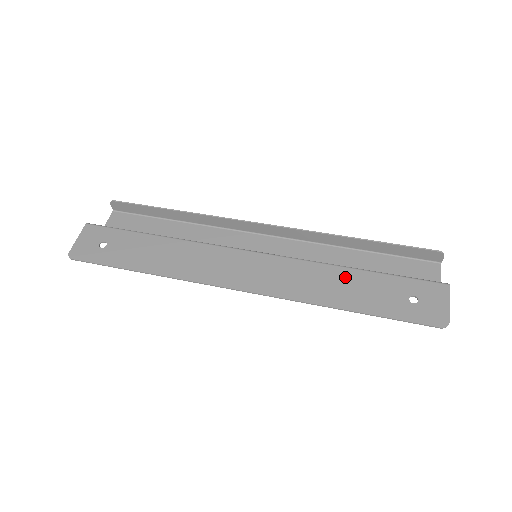
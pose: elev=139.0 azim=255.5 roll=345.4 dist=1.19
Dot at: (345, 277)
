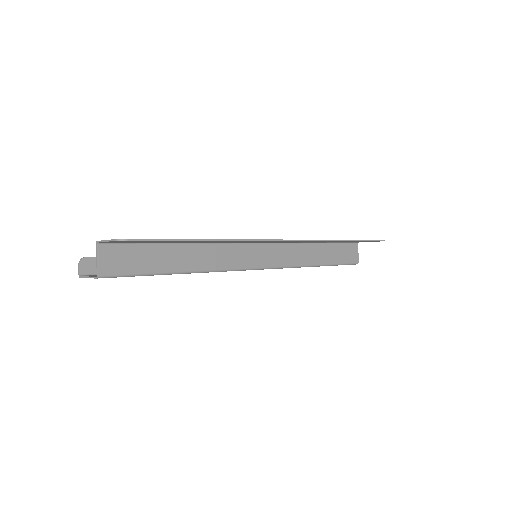
Dot at: occluded
